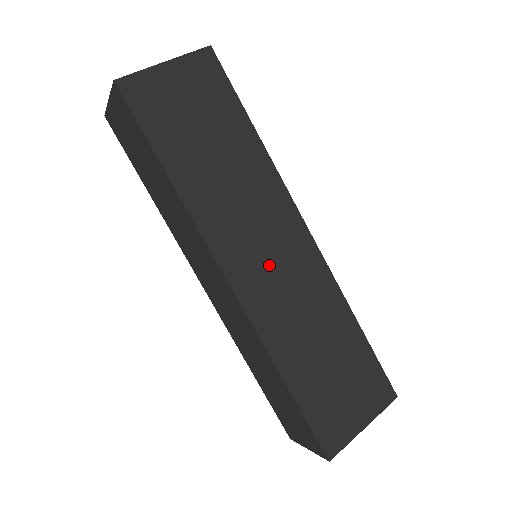
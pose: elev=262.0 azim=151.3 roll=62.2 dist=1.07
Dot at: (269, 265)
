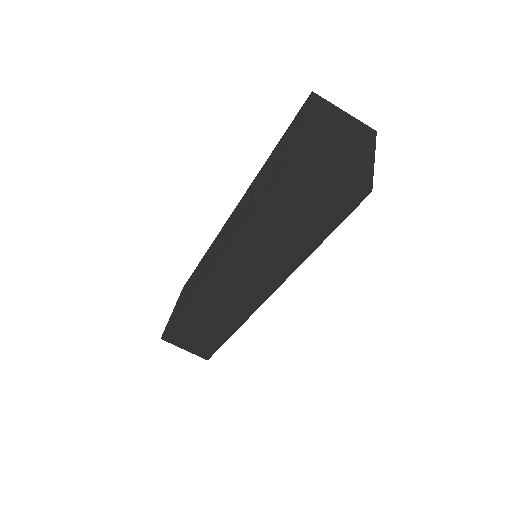
Dot at: occluded
